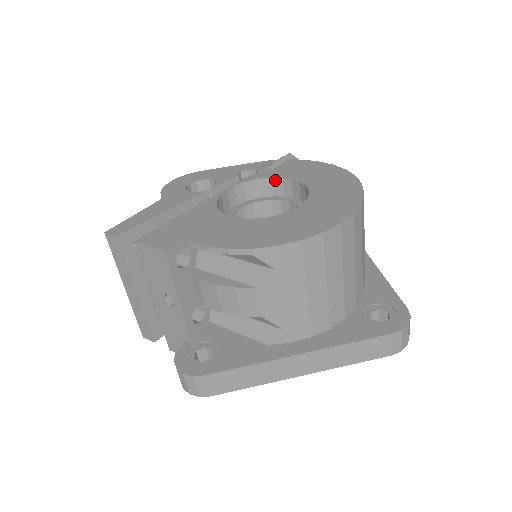
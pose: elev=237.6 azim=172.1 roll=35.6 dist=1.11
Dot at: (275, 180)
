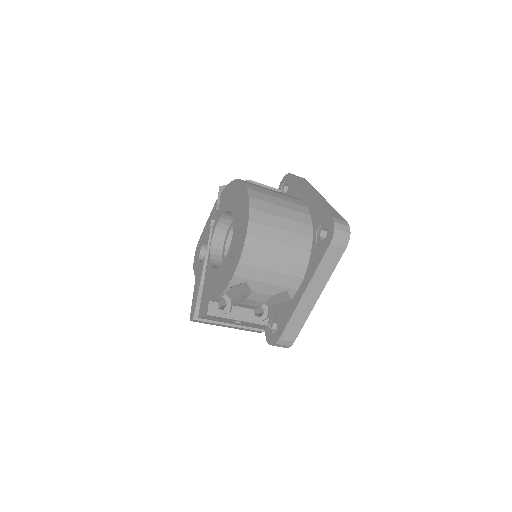
Dot at: (223, 217)
